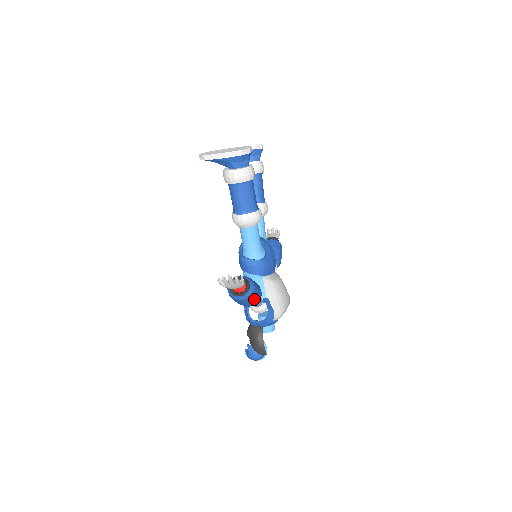
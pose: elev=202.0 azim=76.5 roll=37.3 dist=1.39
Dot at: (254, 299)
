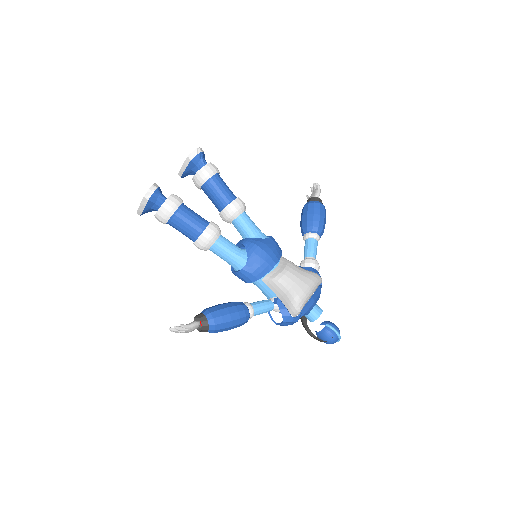
Dot at: (228, 325)
